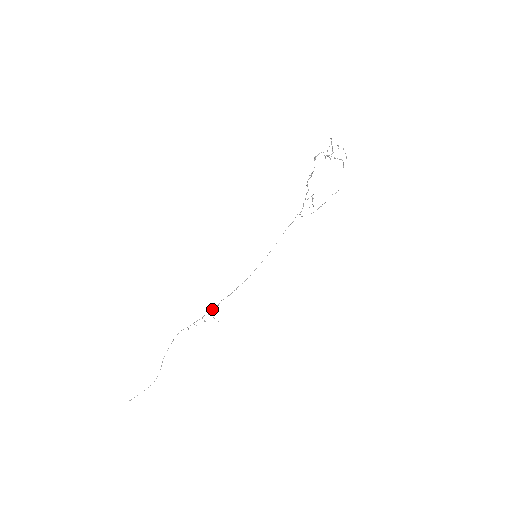
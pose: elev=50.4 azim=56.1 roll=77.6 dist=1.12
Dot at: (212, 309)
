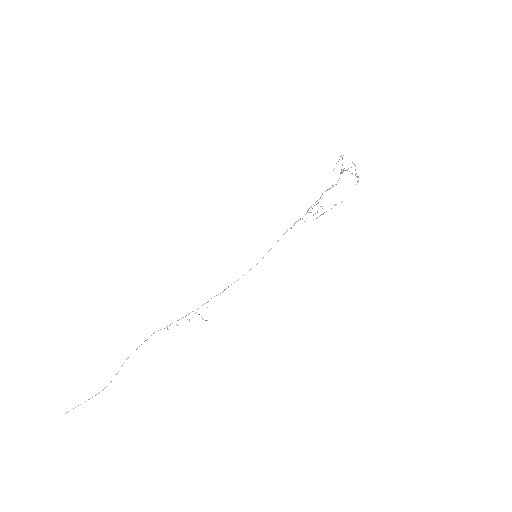
Dot at: (198, 308)
